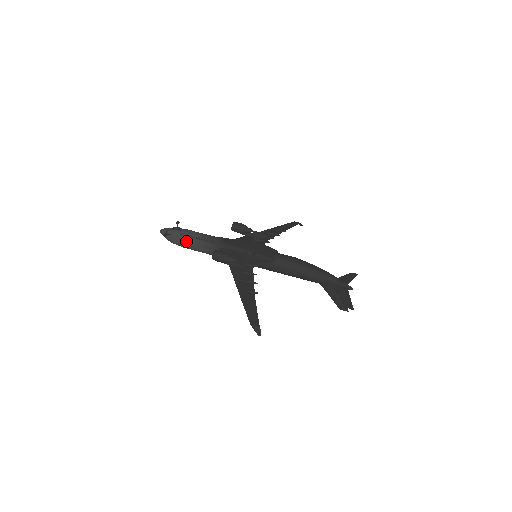
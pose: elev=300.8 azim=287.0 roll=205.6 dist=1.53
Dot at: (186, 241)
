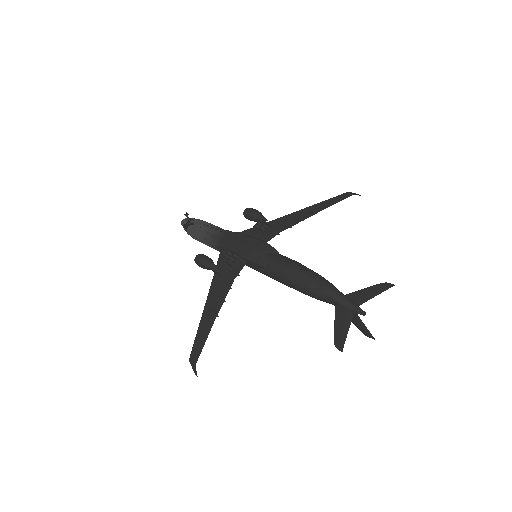
Dot at: (194, 236)
